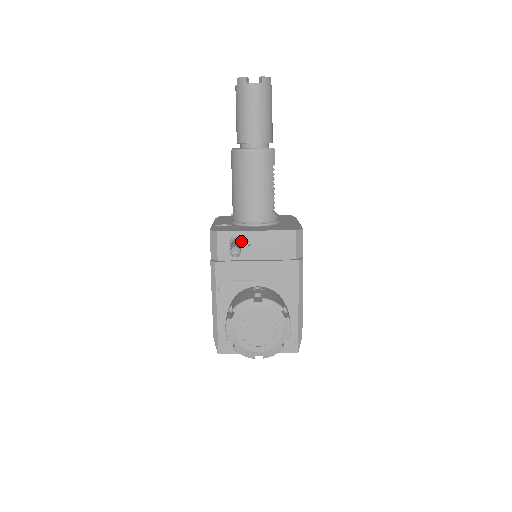
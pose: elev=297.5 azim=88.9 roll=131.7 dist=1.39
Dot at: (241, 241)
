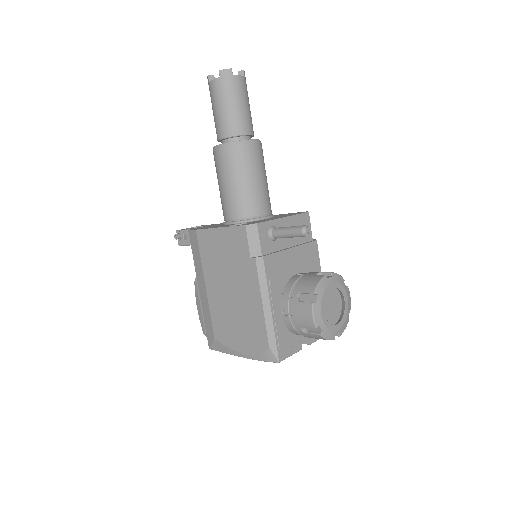
Dot at: occluded
